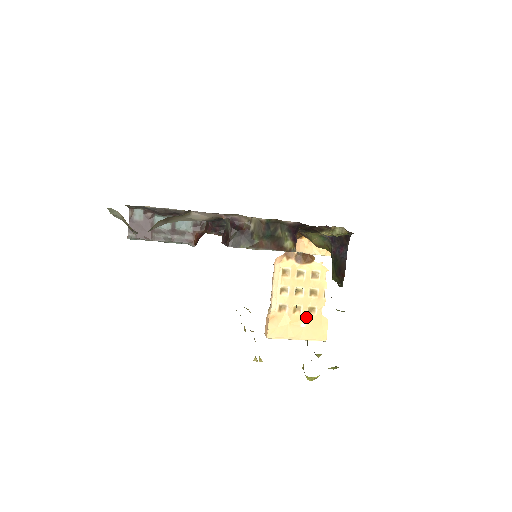
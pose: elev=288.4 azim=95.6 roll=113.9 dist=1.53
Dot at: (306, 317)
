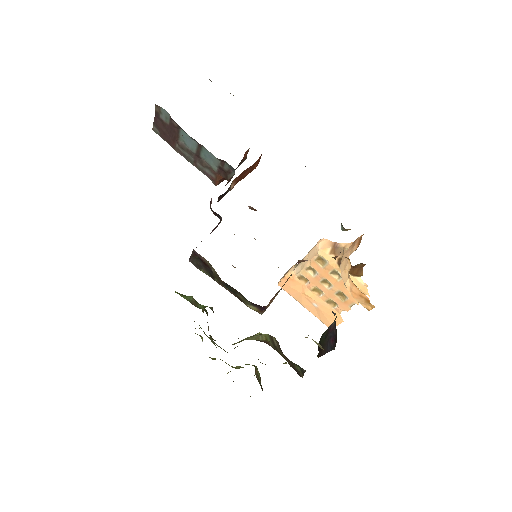
Dot at: (322, 303)
